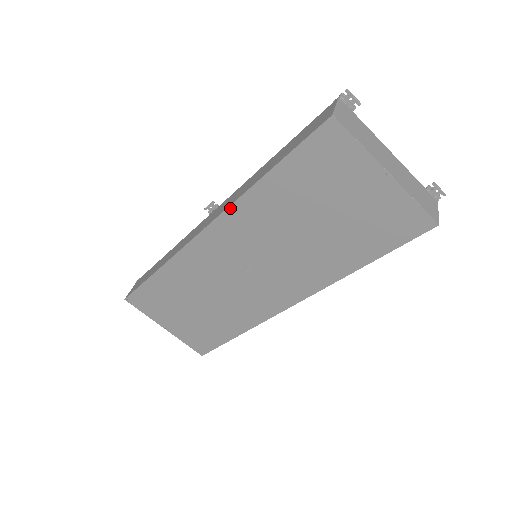
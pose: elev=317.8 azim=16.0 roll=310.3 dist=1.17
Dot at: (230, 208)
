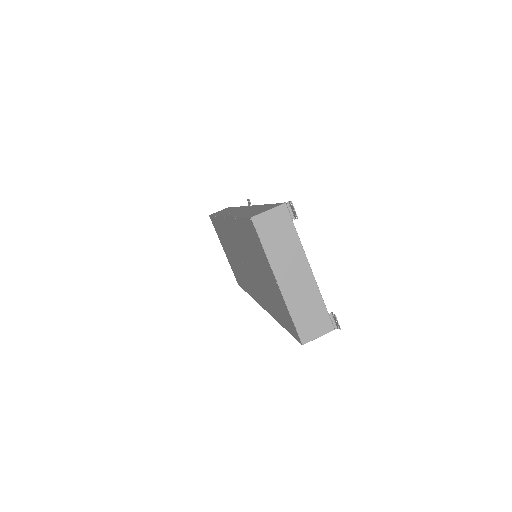
Dot at: (229, 218)
